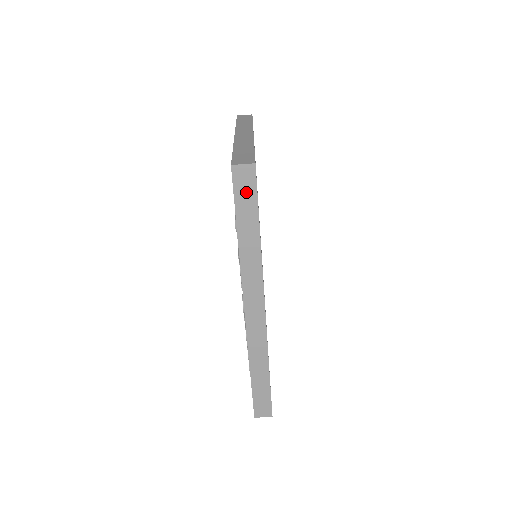
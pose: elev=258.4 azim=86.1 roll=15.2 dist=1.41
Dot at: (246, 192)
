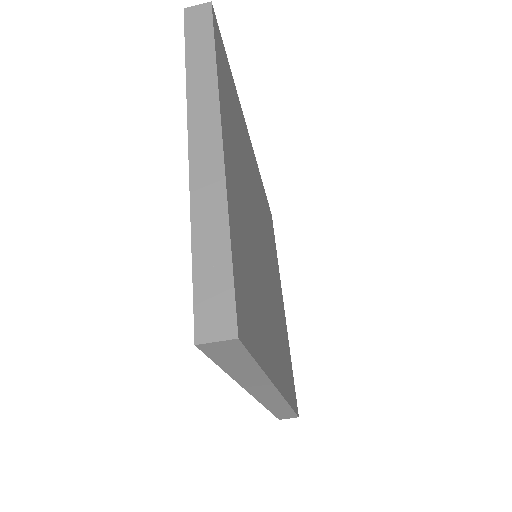
Dot at: (230, 355)
